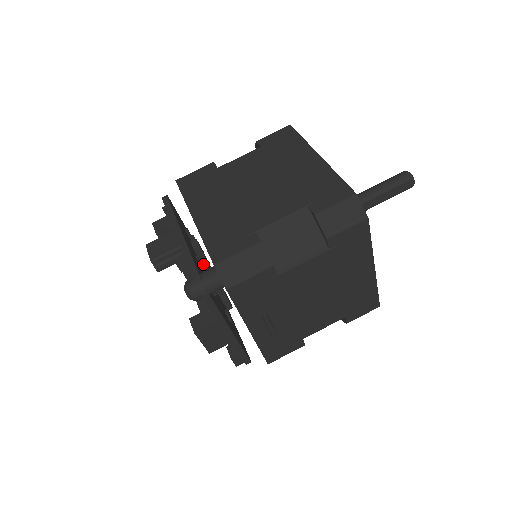
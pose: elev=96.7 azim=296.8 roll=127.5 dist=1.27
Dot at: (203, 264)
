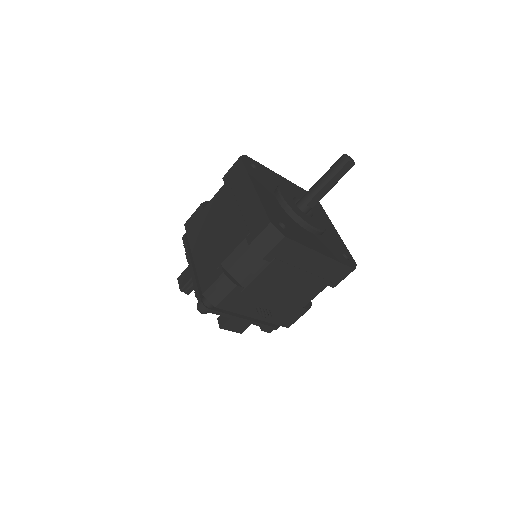
Dot at: occluded
